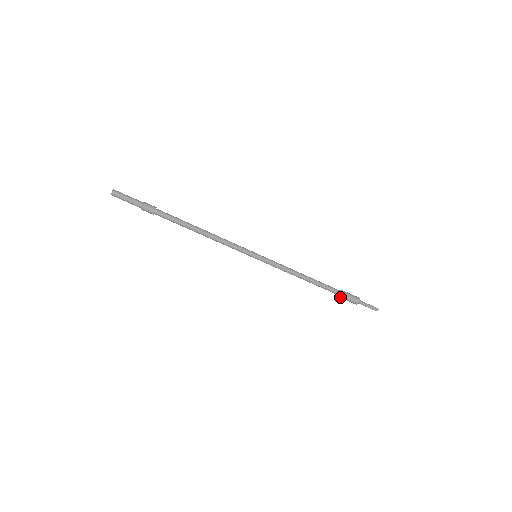
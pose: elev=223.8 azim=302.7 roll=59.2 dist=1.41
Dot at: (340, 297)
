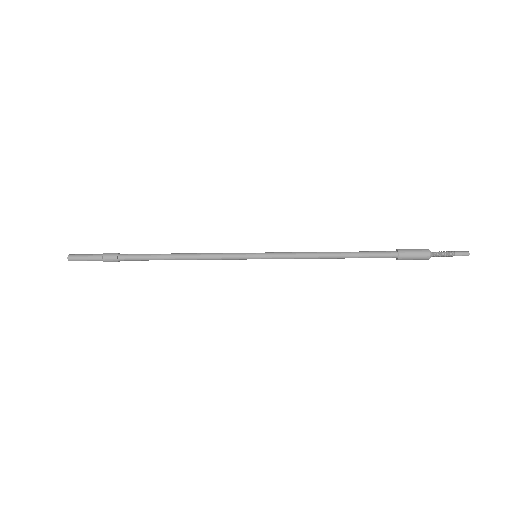
Dot at: (397, 259)
